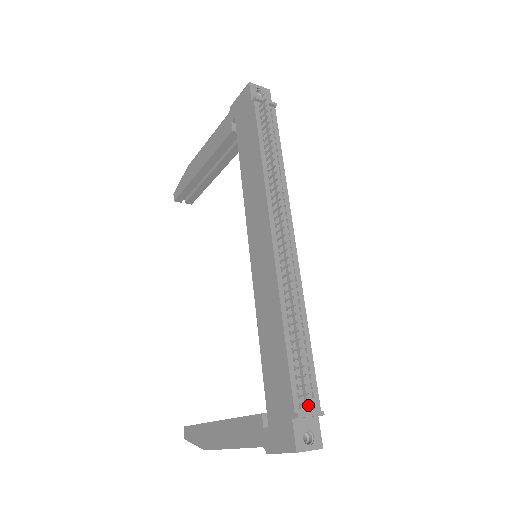
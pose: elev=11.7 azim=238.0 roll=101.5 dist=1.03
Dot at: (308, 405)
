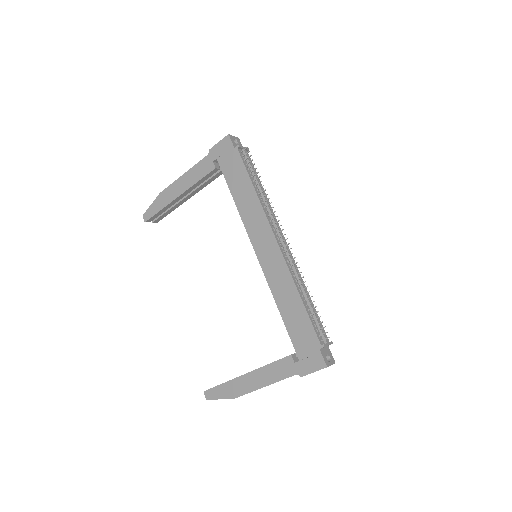
Dot at: (326, 339)
